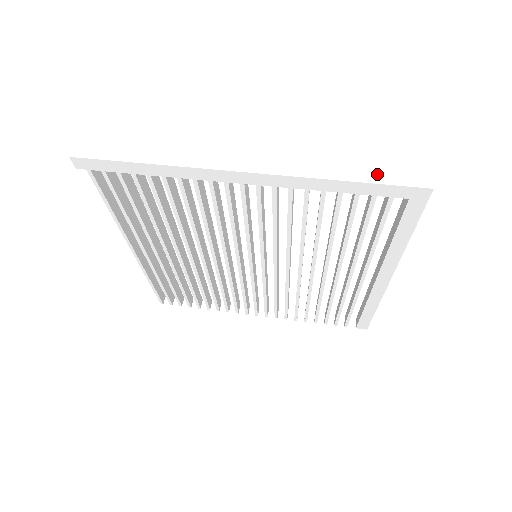
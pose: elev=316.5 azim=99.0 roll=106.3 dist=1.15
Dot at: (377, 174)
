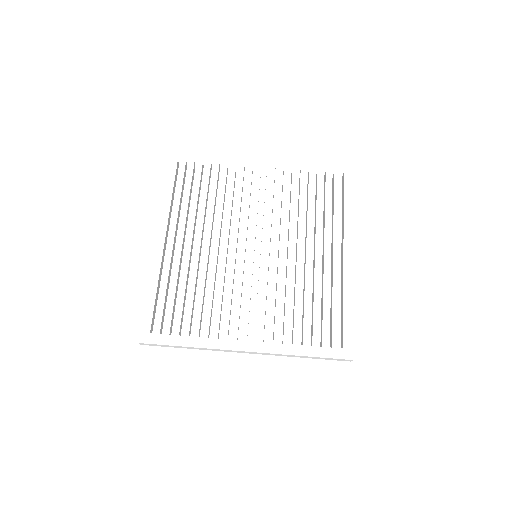
Dot at: (322, 358)
